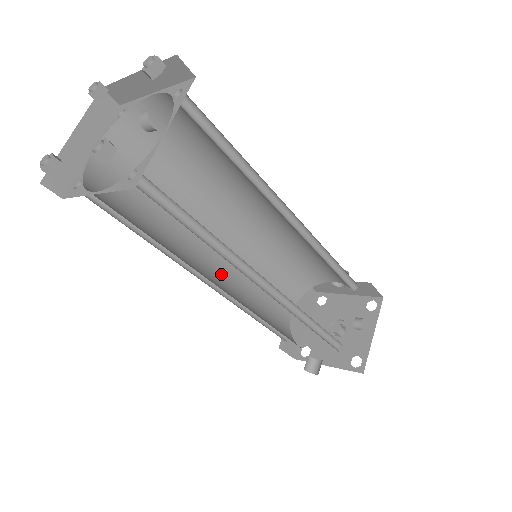
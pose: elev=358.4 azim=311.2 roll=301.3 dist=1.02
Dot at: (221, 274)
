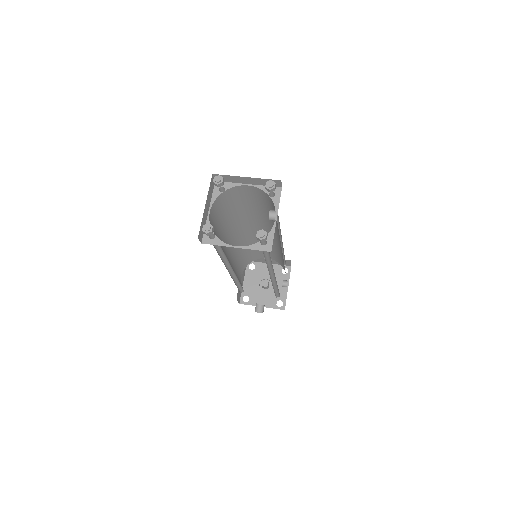
Dot at: (231, 265)
